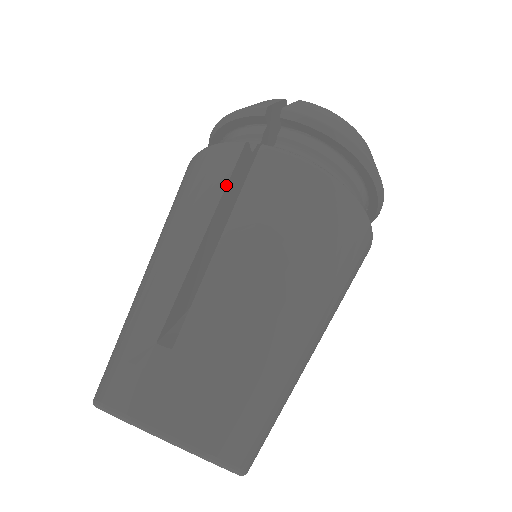
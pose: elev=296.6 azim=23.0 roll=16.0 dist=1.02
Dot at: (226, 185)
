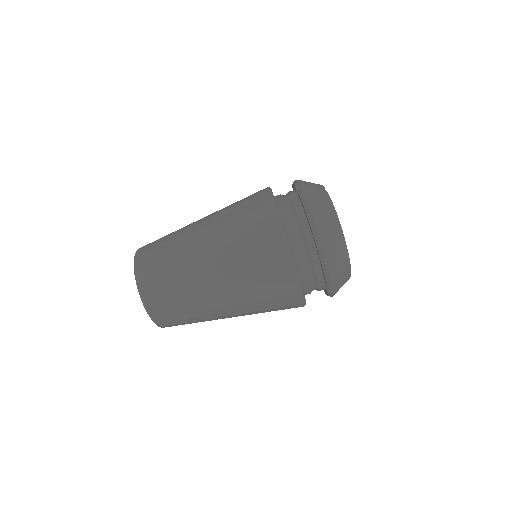
Dot at: (244, 202)
